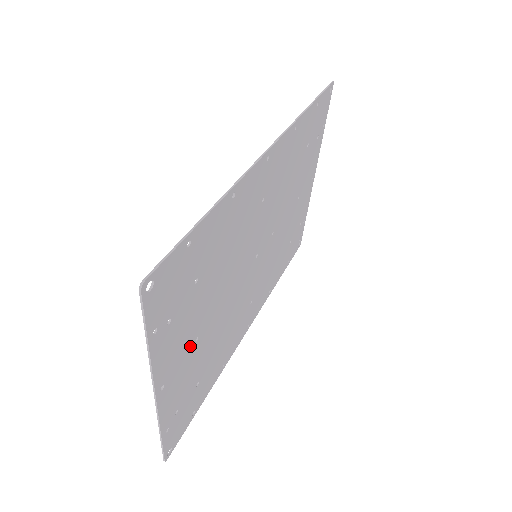
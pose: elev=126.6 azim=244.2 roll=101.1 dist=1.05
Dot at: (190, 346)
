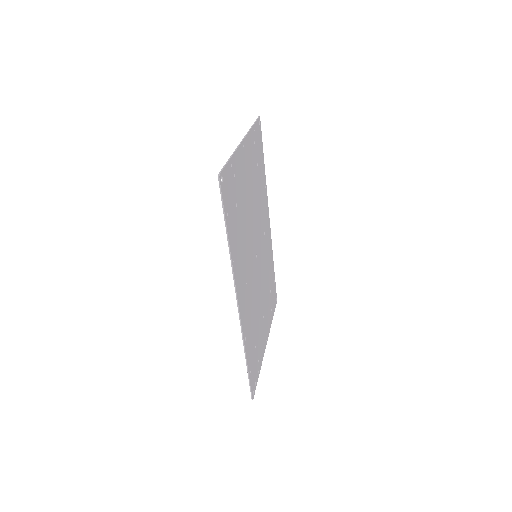
Dot at: (247, 175)
